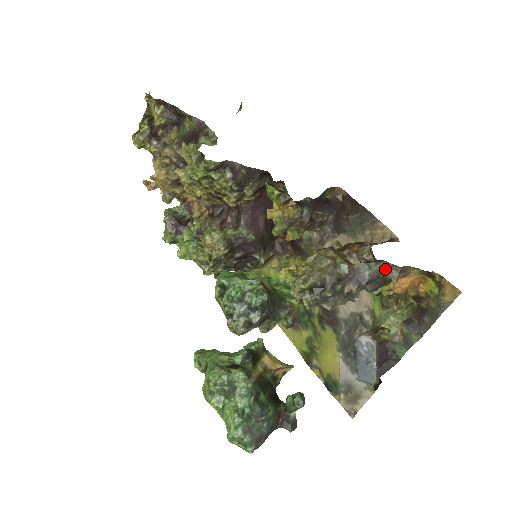
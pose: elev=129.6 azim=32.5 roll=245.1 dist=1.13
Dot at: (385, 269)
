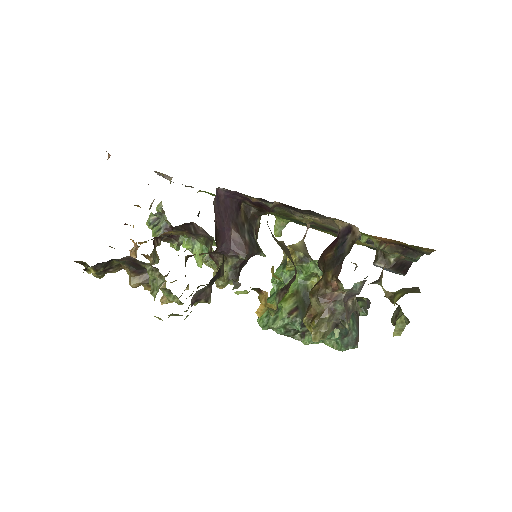
Dot at: occluded
